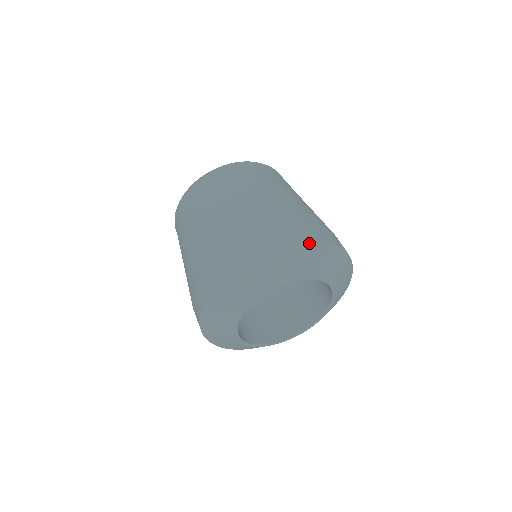
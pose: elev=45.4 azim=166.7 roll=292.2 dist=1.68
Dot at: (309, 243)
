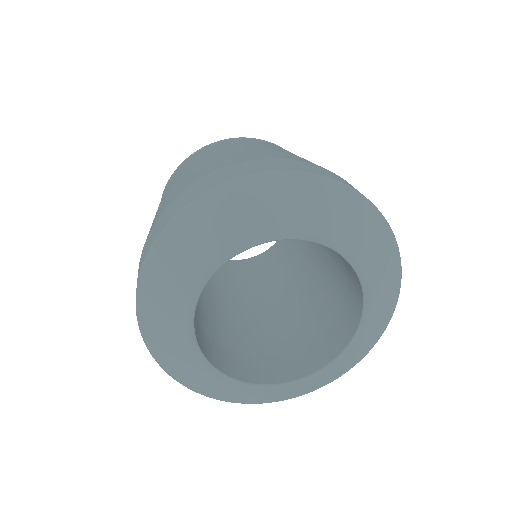
Dot at: (194, 202)
